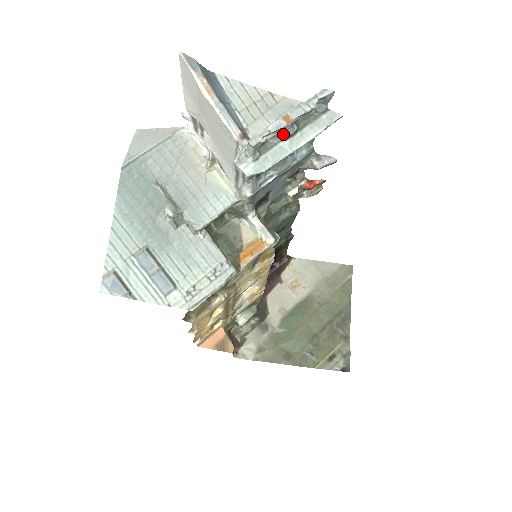
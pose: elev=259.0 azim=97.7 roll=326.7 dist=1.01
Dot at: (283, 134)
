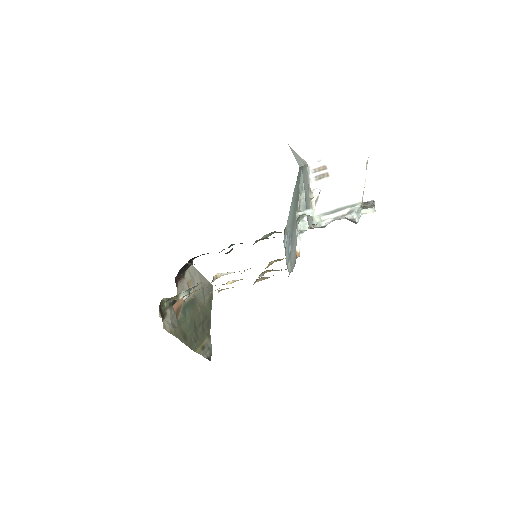
Dot at: occluded
